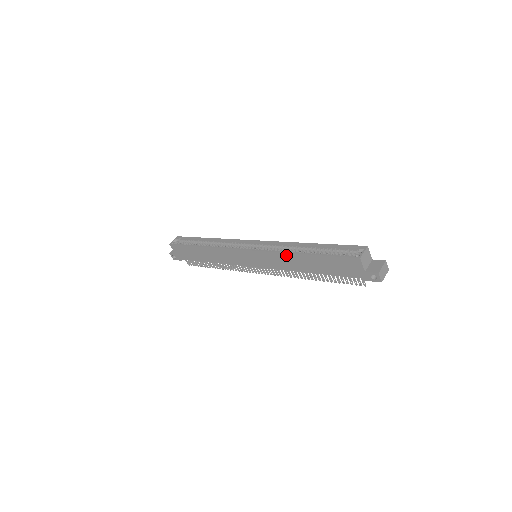
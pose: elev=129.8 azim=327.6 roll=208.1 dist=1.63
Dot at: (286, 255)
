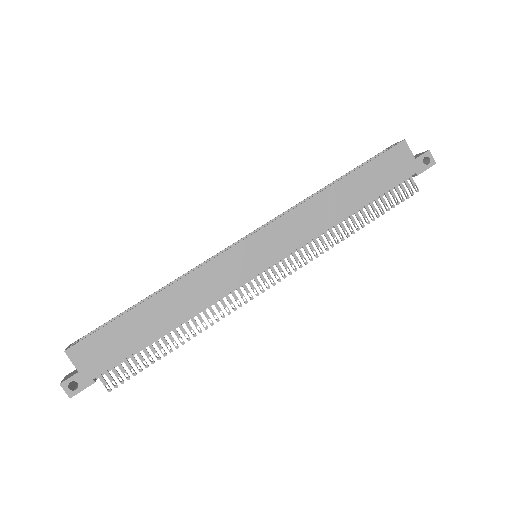
Dot at: (313, 202)
